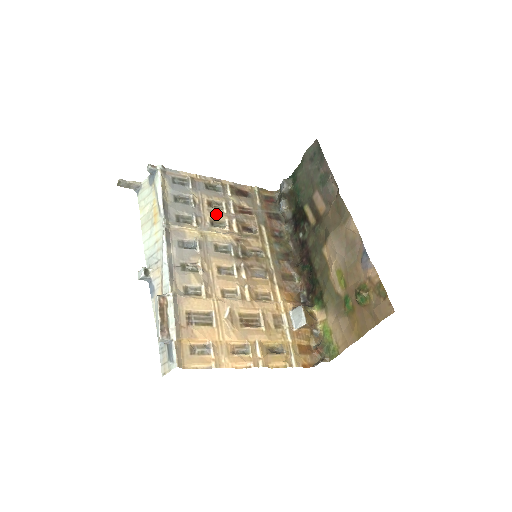
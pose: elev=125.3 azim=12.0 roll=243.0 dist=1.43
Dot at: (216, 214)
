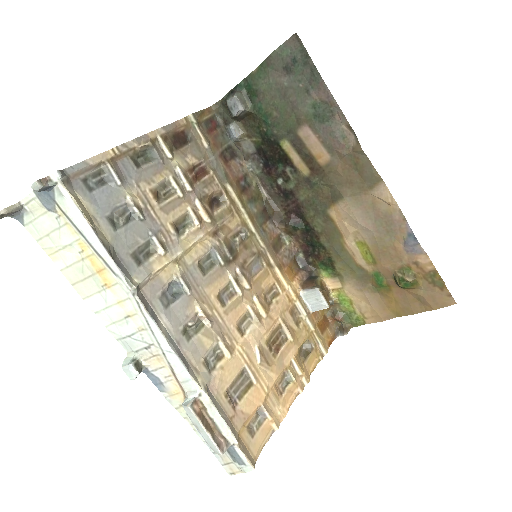
Dot at: (173, 209)
